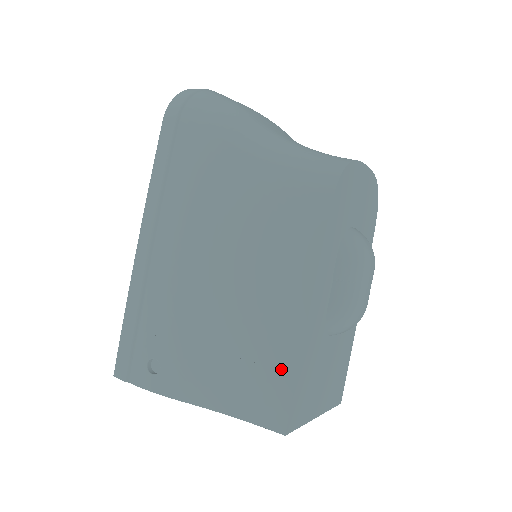
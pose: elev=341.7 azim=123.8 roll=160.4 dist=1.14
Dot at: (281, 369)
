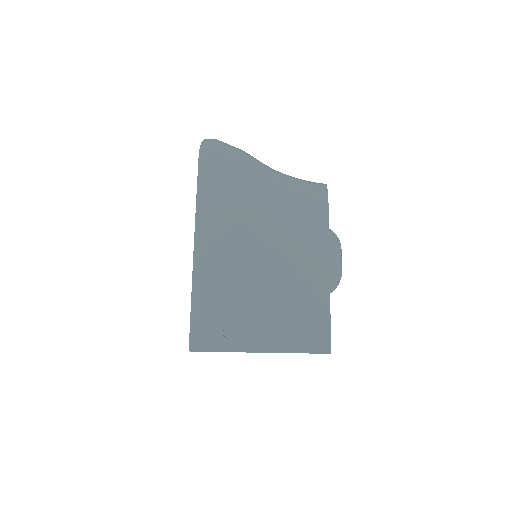
Dot at: (320, 312)
